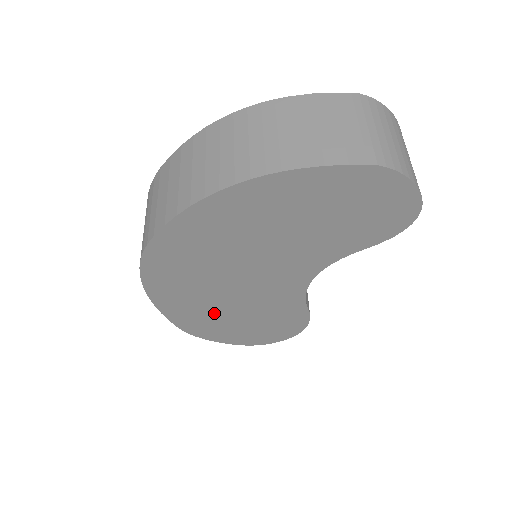
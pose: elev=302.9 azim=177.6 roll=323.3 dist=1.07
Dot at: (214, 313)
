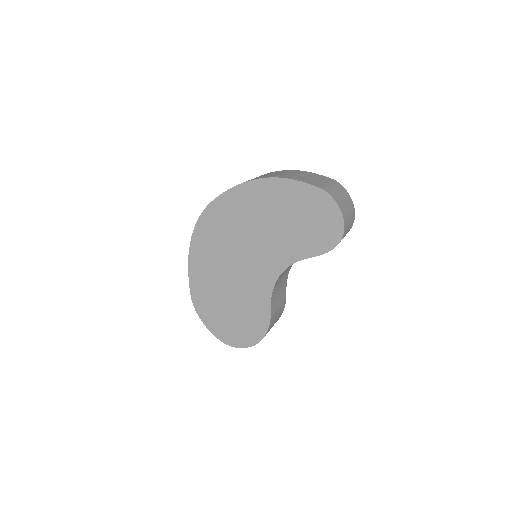
Dot at: (216, 288)
